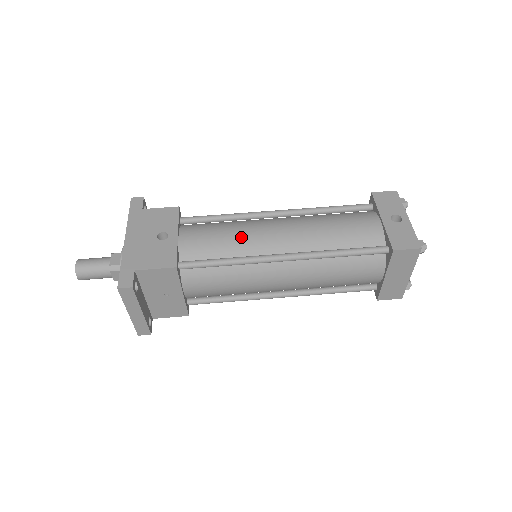
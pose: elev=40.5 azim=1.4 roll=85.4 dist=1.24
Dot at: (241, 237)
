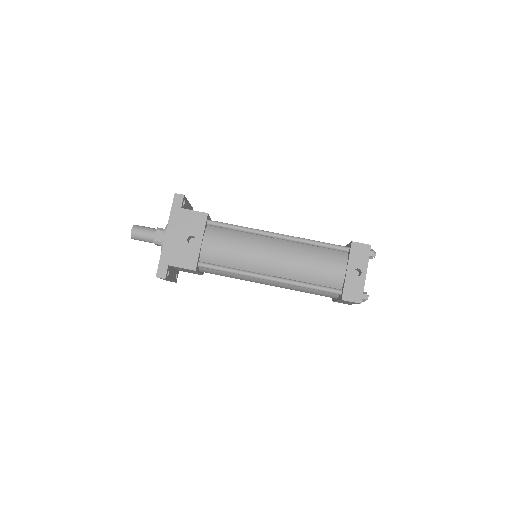
Dot at: (245, 255)
